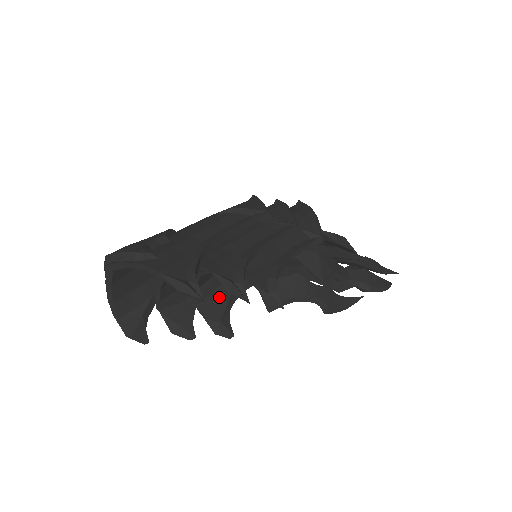
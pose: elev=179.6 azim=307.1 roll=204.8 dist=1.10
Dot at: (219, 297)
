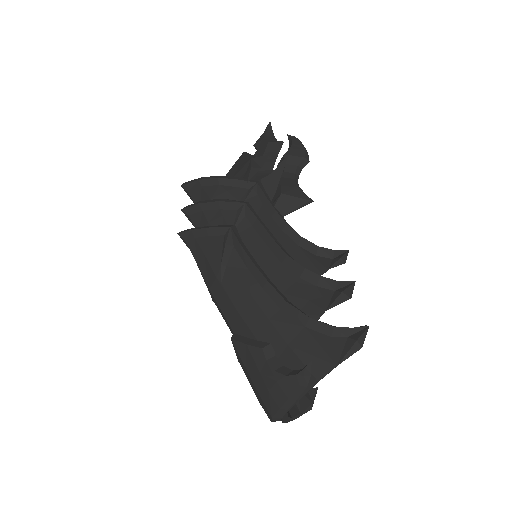
Dot at: occluded
